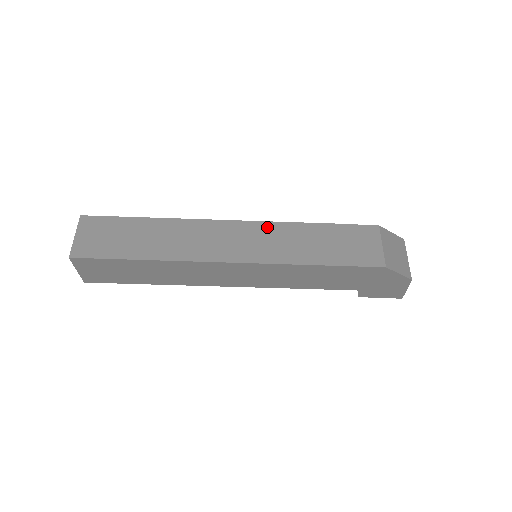
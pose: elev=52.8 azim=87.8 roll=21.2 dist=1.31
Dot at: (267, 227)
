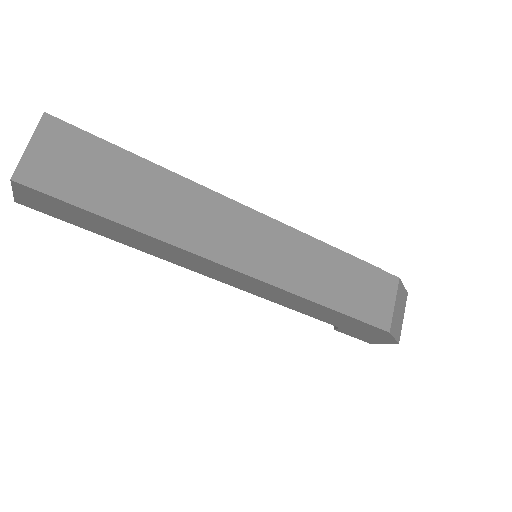
Dot at: (289, 235)
